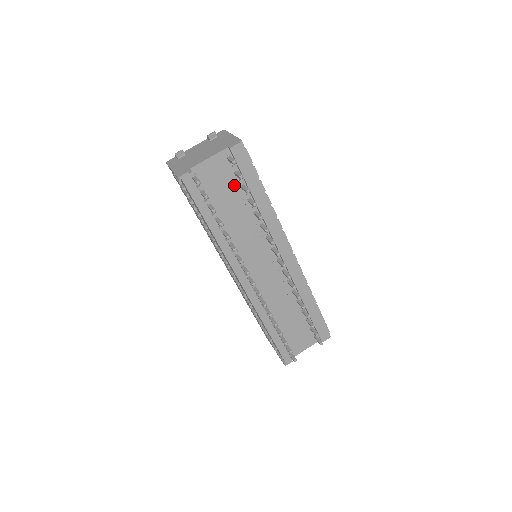
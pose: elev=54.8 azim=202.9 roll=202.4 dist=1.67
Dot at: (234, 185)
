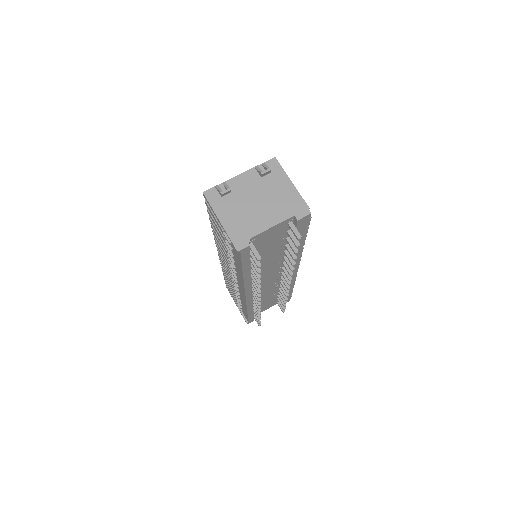
Dot at: (281, 239)
